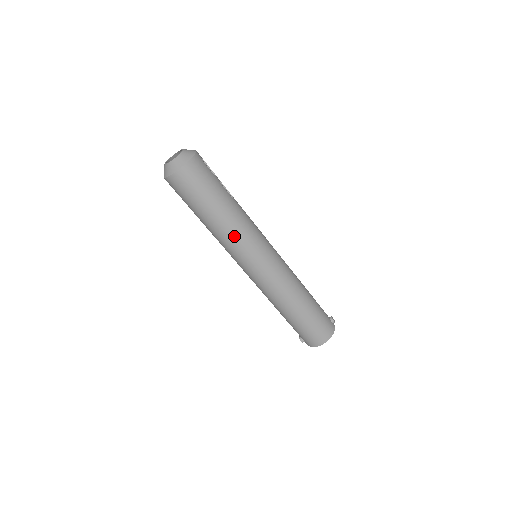
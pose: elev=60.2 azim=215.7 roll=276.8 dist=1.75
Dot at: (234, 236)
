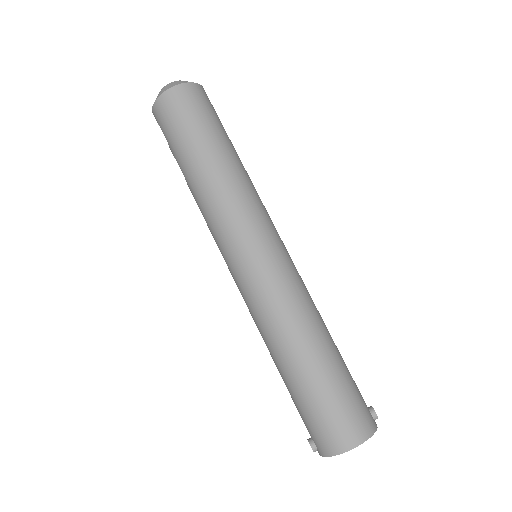
Dot at: (228, 195)
